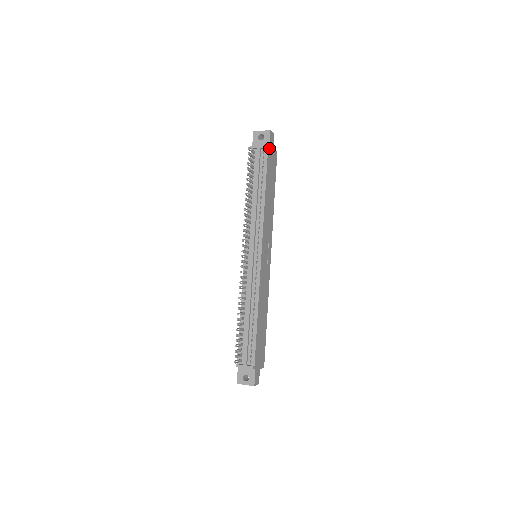
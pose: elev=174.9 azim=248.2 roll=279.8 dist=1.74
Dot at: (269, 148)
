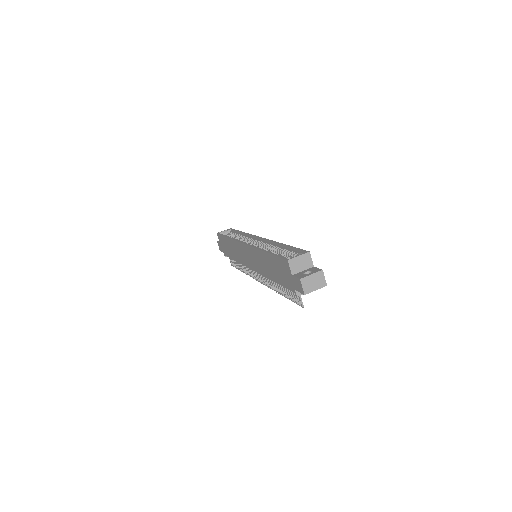
Dot at: occluded
